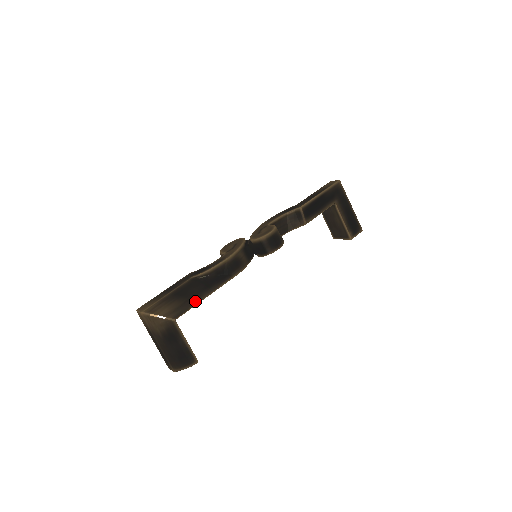
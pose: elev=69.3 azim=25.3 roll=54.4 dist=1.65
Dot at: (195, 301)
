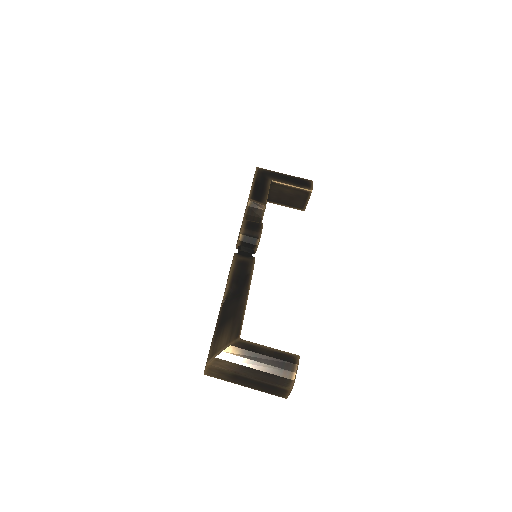
Dot at: (240, 313)
